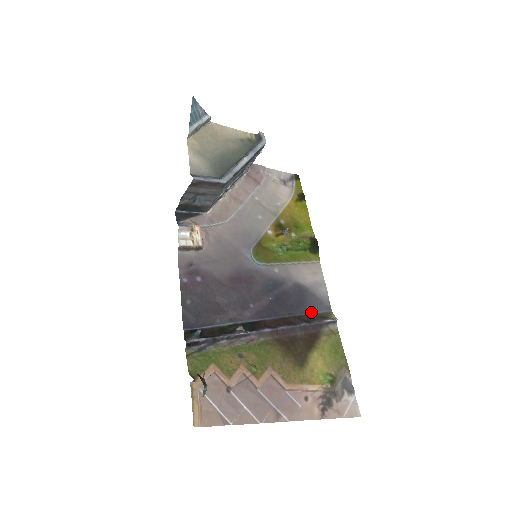
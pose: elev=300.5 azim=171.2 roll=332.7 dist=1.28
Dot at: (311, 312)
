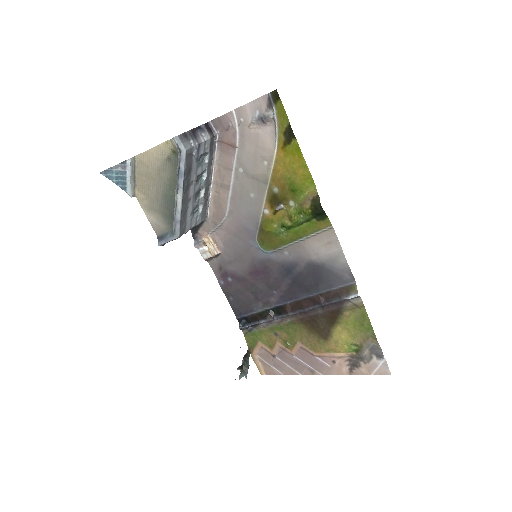
Dot at: (331, 288)
